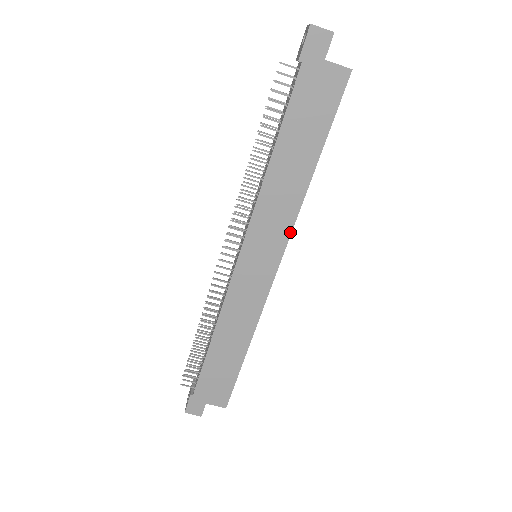
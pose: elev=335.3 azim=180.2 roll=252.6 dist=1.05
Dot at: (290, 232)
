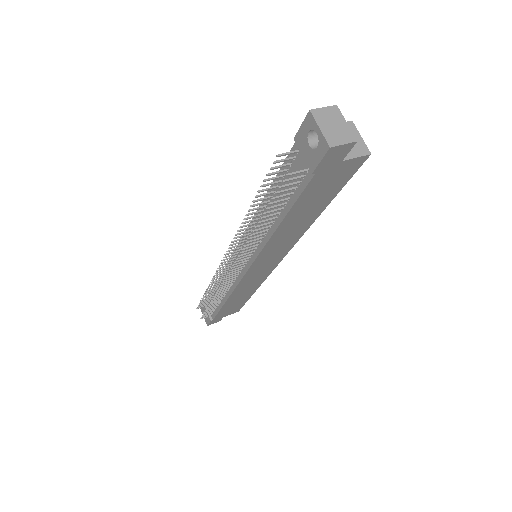
Dot at: (292, 246)
